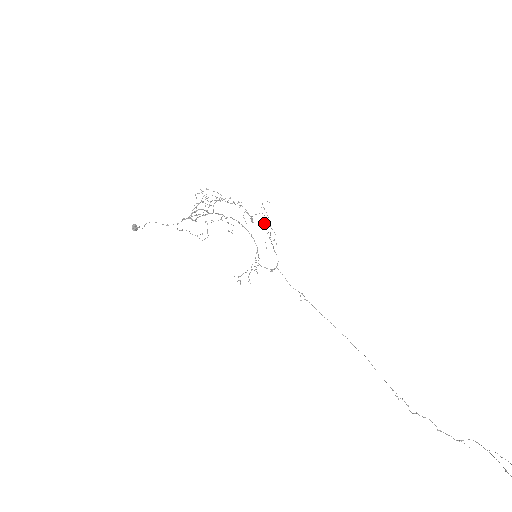
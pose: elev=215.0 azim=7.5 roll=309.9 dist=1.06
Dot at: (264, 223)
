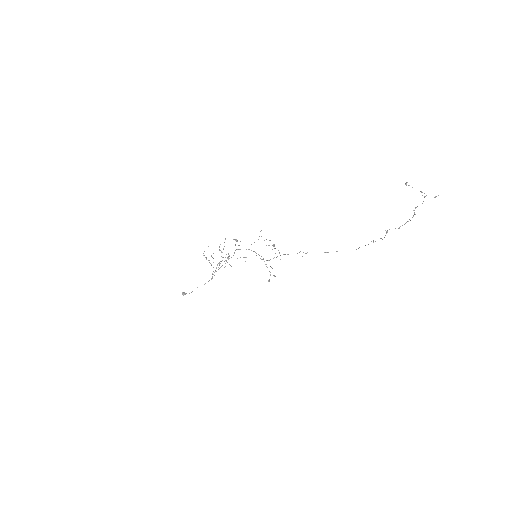
Dot at: occluded
